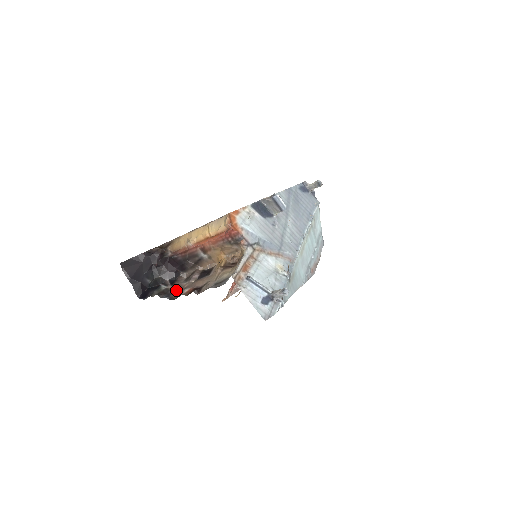
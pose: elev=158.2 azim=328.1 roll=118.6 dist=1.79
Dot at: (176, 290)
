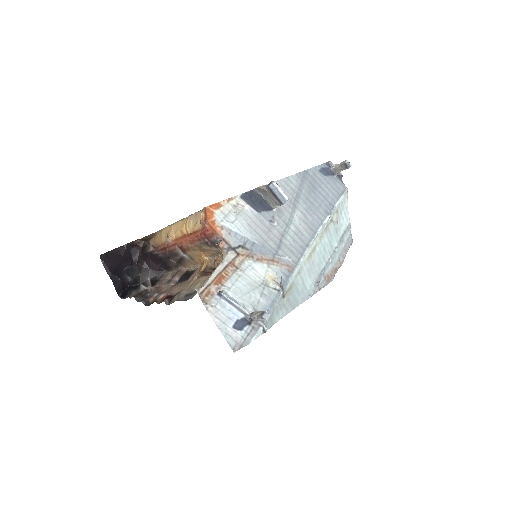
Dot at: (154, 293)
